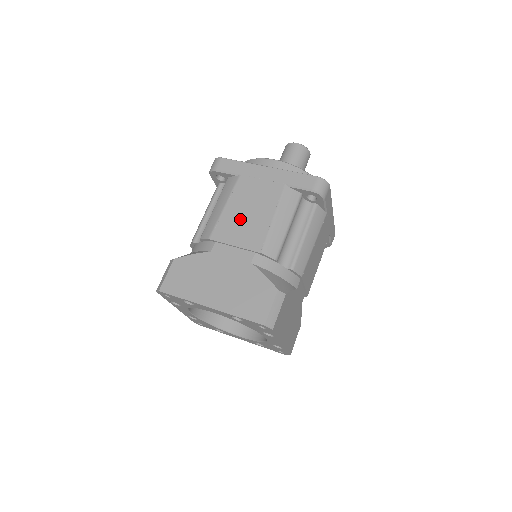
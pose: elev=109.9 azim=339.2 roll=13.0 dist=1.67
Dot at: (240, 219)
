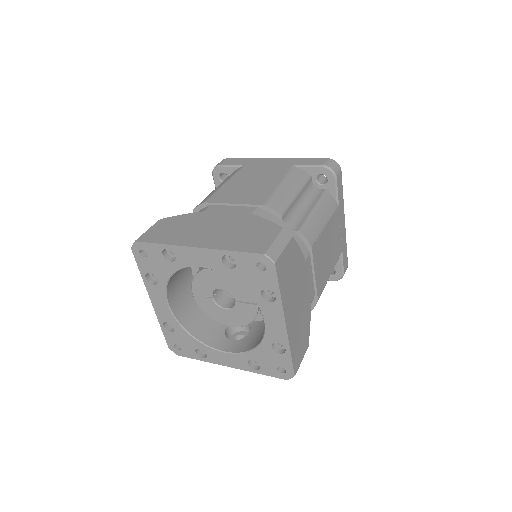
Dot at: (242, 187)
